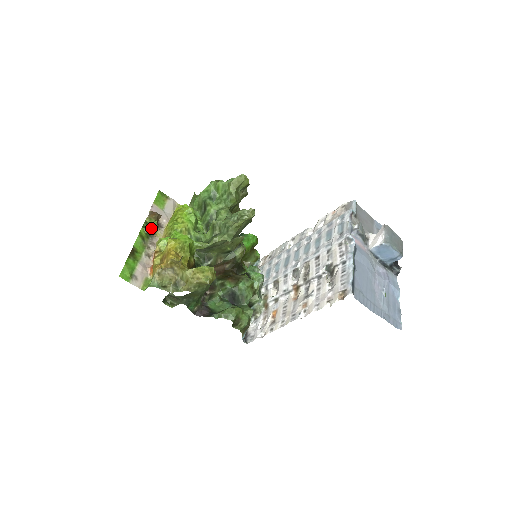
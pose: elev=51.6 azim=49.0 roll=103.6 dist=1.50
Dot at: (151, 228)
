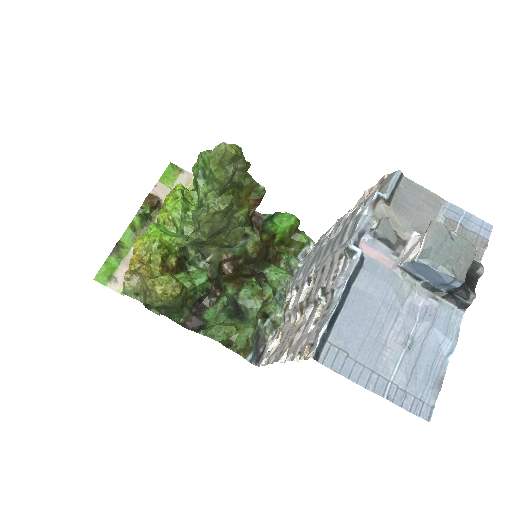
Dot at: (145, 216)
